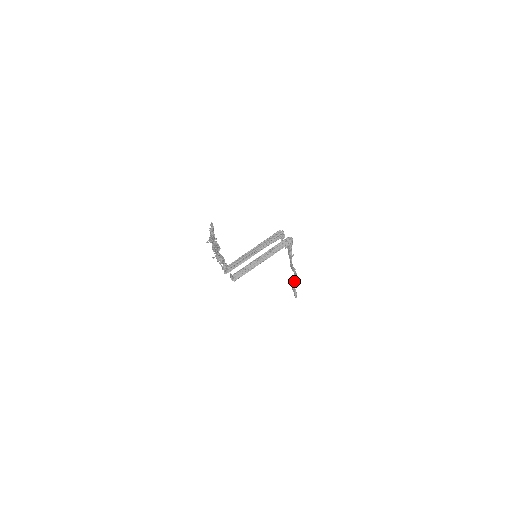
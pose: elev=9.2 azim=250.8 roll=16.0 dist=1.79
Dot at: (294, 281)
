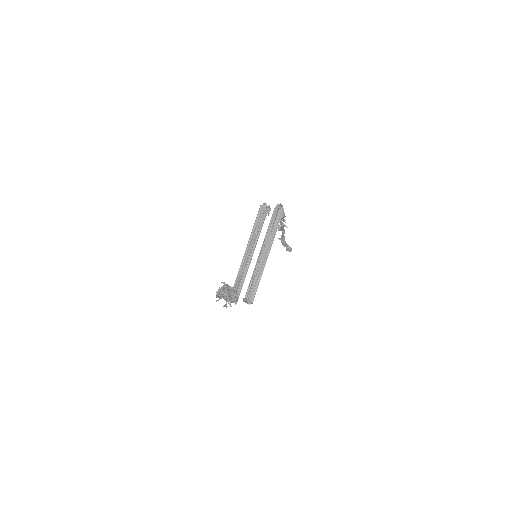
Dot at: (283, 238)
